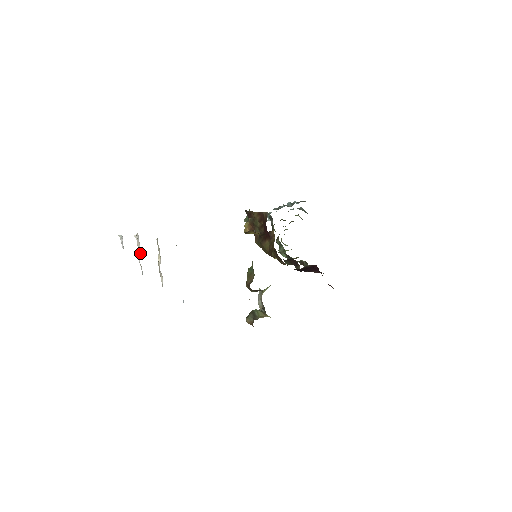
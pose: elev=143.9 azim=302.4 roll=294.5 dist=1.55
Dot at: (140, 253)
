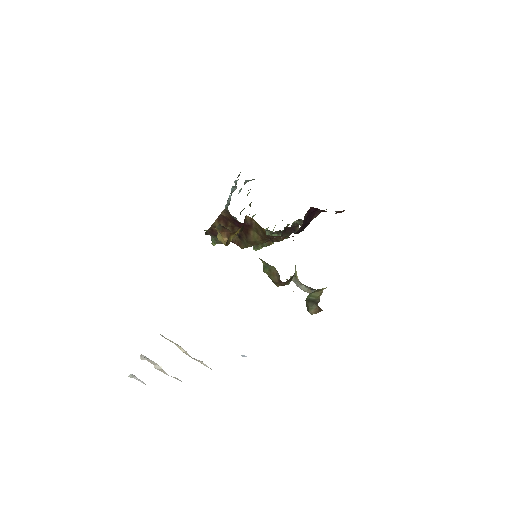
Dot at: (161, 368)
